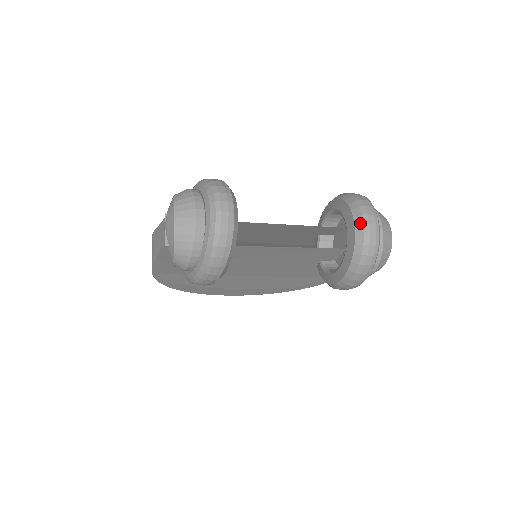
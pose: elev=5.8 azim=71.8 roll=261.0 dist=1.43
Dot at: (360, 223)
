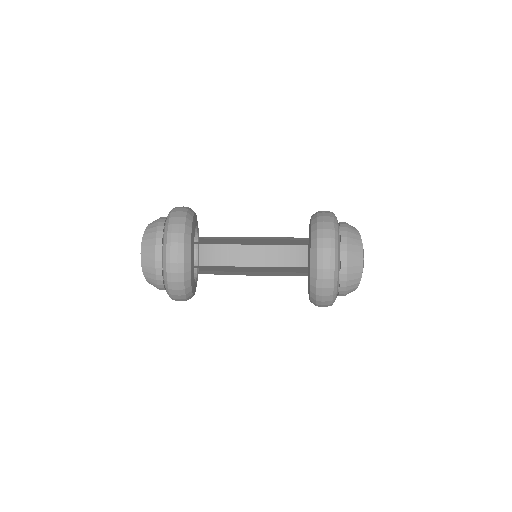
Dot at: (314, 257)
